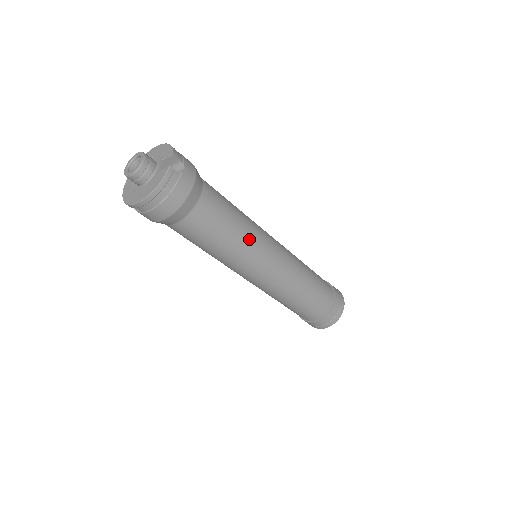
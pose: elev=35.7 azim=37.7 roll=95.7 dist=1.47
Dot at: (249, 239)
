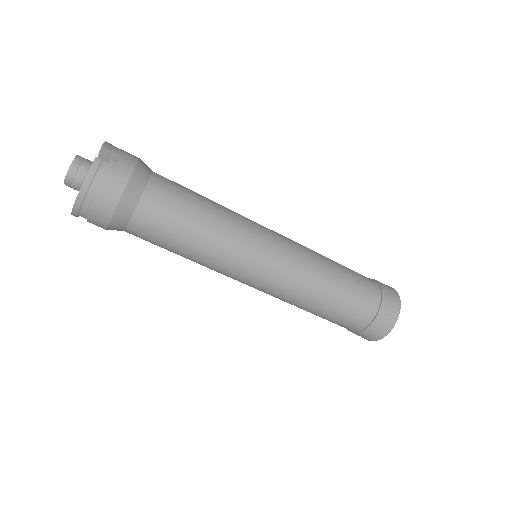
Dot at: (226, 231)
